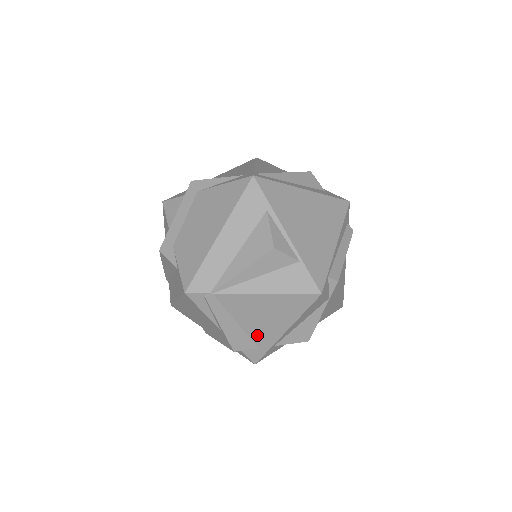
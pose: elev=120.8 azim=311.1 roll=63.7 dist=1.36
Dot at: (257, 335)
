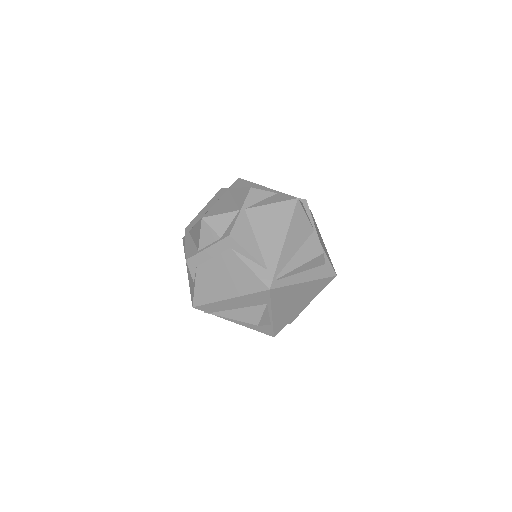
Dot at: occluded
